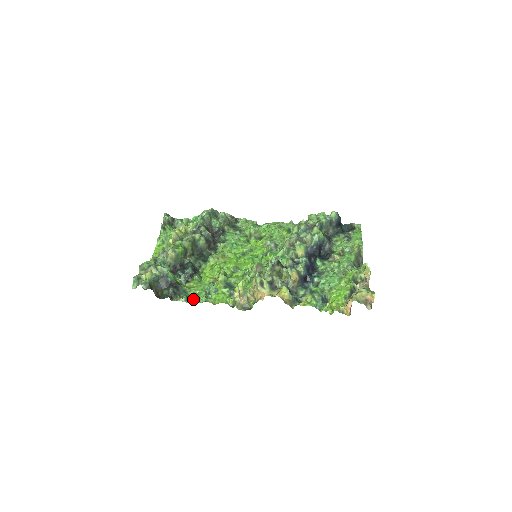
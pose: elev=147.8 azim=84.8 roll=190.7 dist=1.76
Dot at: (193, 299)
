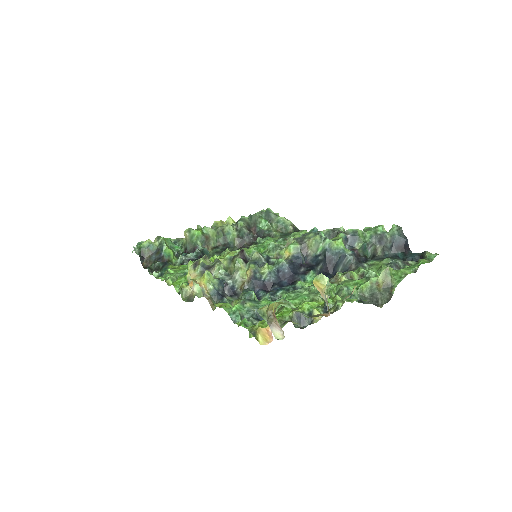
Dot at: occluded
